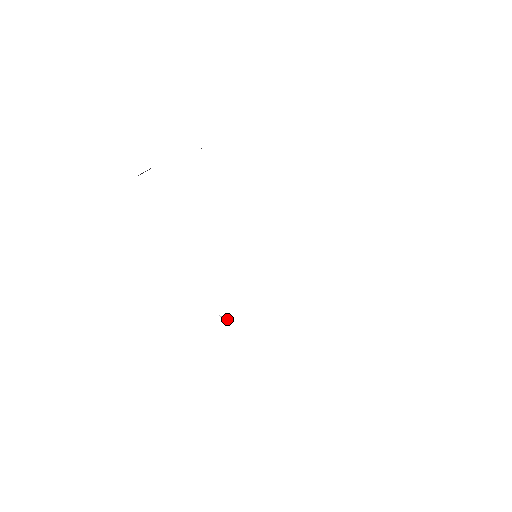
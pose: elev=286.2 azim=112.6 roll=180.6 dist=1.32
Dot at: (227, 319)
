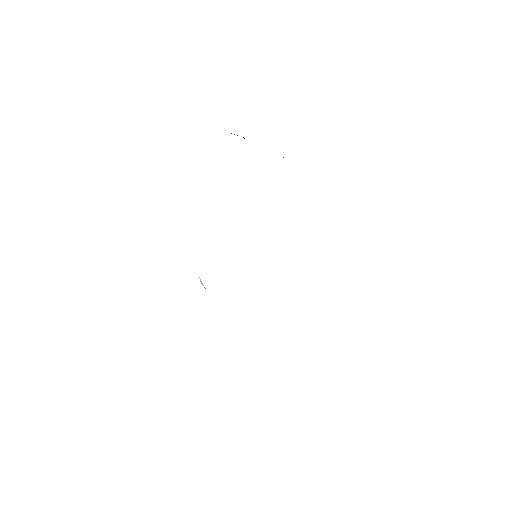
Dot at: occluded
